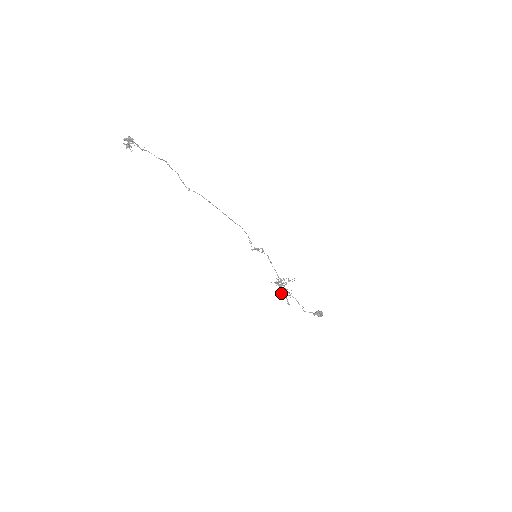
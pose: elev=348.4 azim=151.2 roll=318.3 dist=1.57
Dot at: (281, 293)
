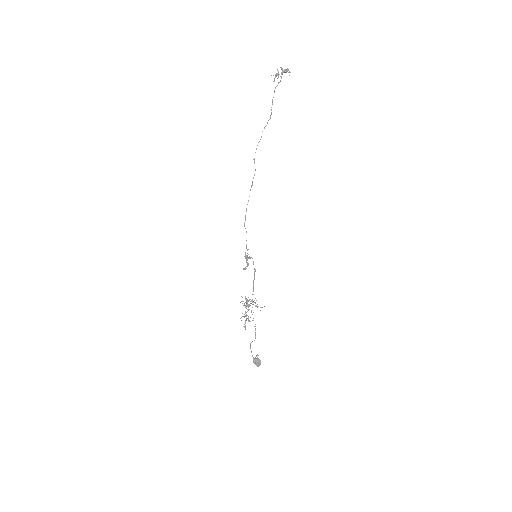
Dot at: (242, 313)
